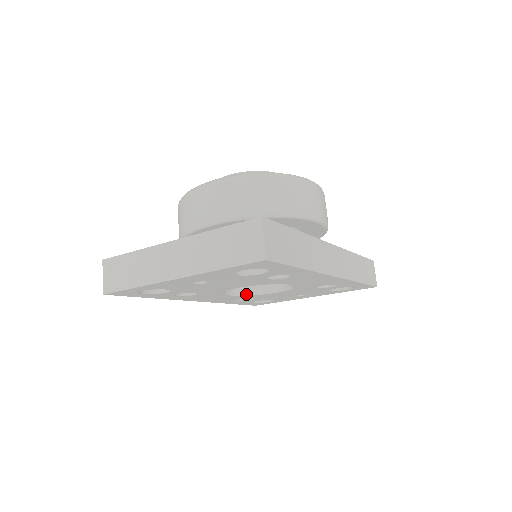
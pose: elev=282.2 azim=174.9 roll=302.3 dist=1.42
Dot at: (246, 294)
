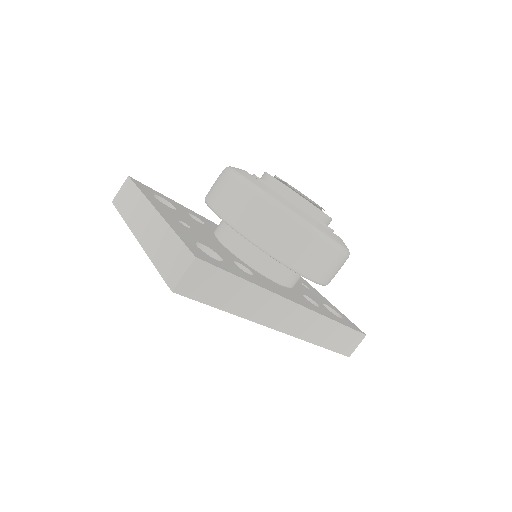
Dot at: occluded
